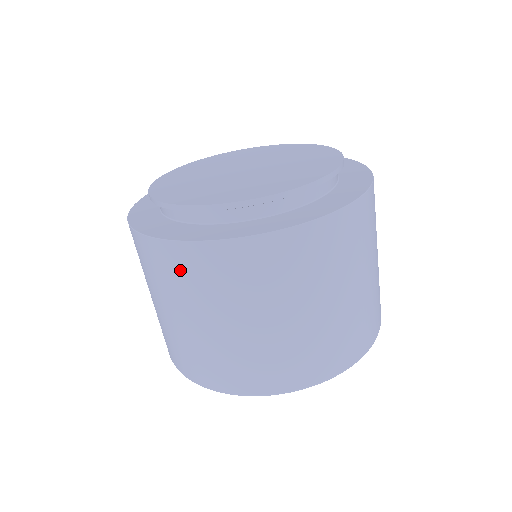
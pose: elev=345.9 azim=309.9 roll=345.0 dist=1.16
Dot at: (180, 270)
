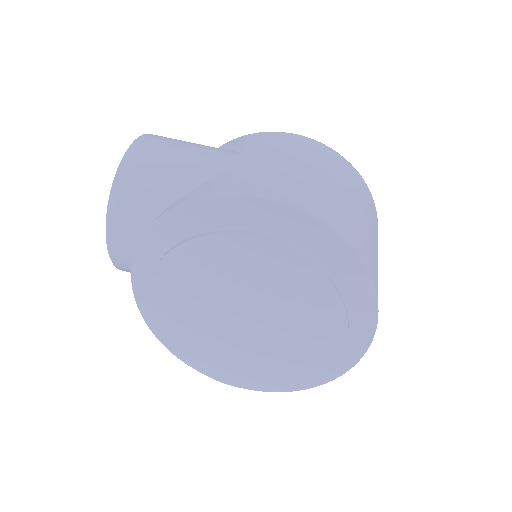
Dot at: occluded
